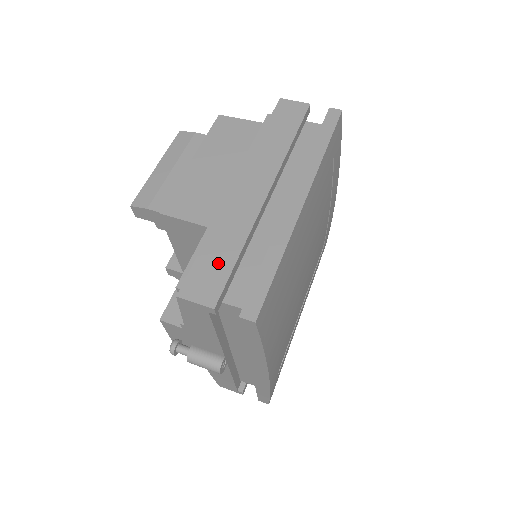
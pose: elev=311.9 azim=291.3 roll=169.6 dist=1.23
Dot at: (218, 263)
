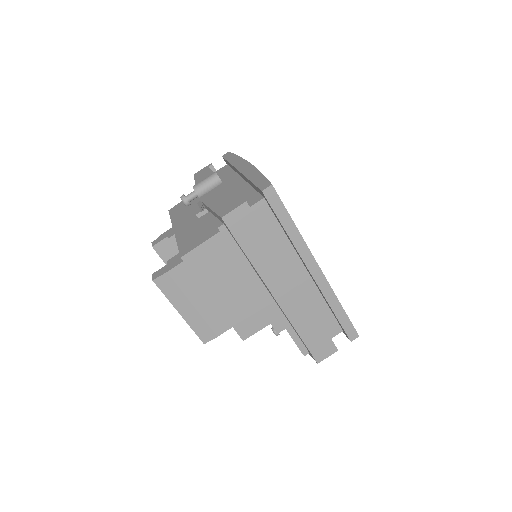
Dot at: (317, 336)
